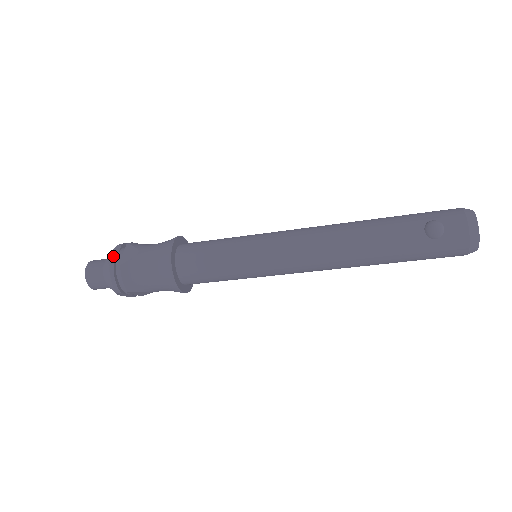
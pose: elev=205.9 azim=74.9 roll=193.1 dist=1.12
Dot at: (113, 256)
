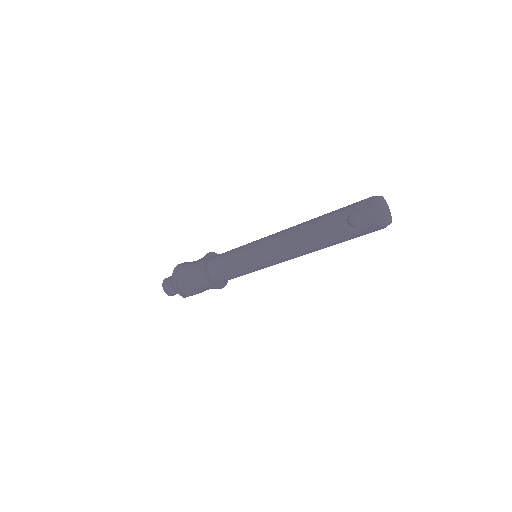
Dot at: (174, 276)
